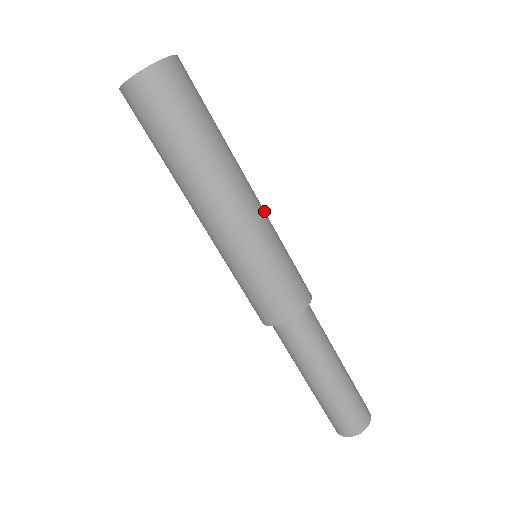
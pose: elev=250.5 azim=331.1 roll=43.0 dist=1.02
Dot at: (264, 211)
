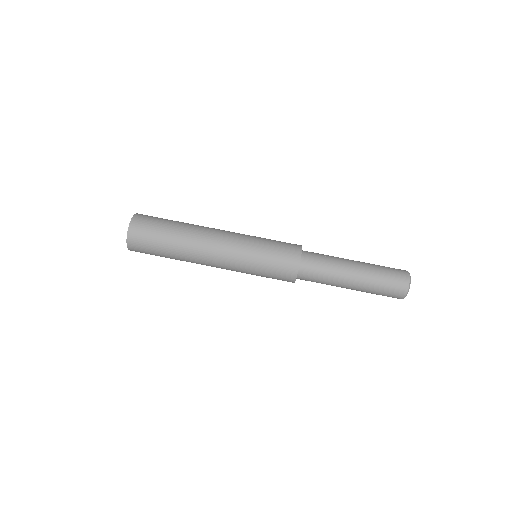
Dot at: occluded
